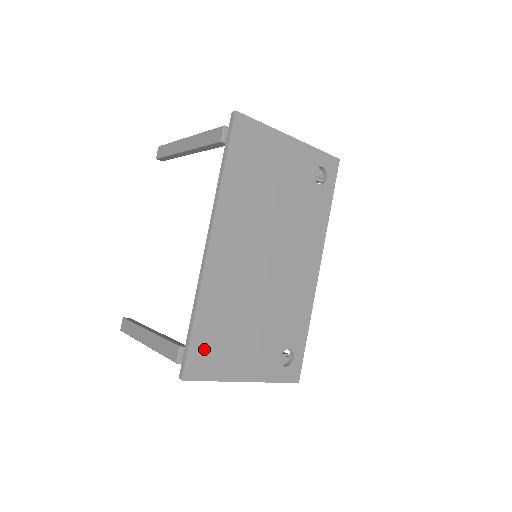
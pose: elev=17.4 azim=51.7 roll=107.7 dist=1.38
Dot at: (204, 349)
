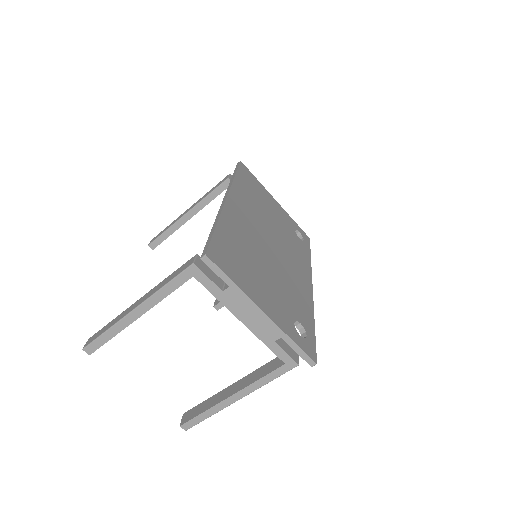
Dot at: (225, 252)
